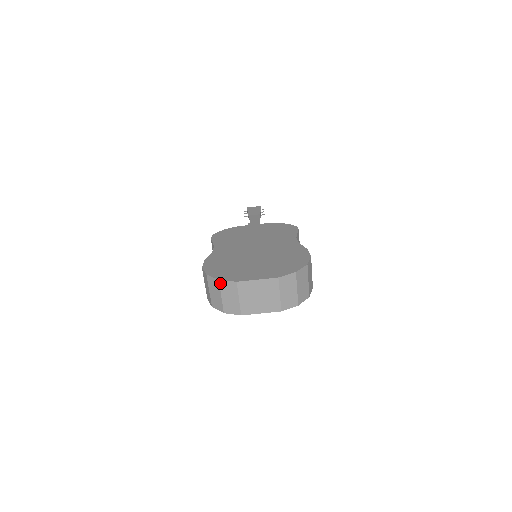
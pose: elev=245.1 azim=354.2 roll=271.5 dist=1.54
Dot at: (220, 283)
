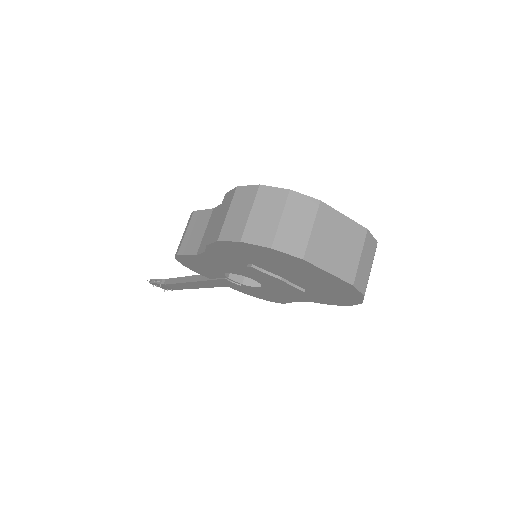
Dot at: (290, 195)
